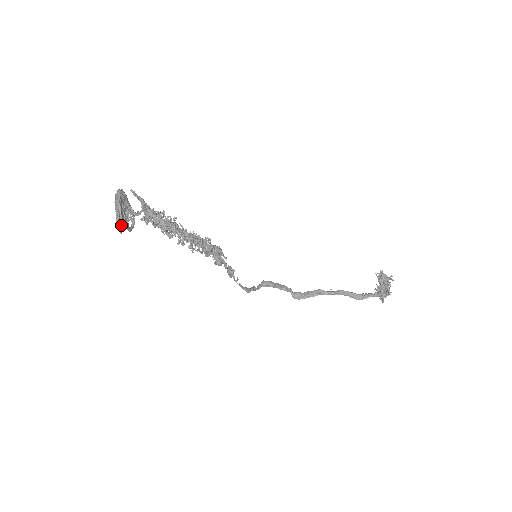
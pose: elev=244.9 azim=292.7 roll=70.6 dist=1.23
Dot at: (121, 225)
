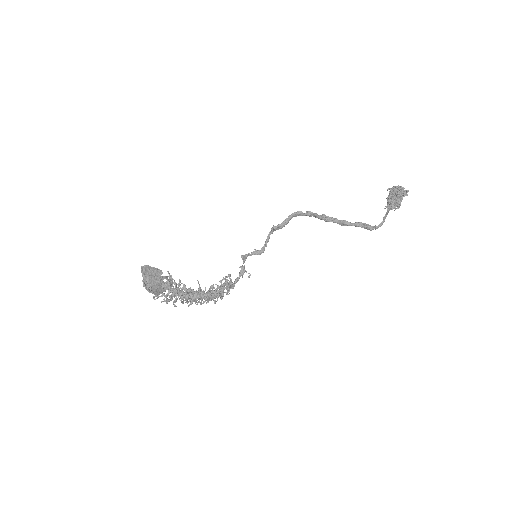
Dot at: occluded
